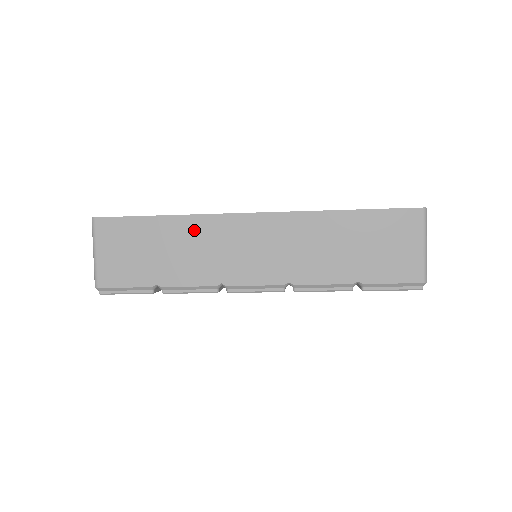
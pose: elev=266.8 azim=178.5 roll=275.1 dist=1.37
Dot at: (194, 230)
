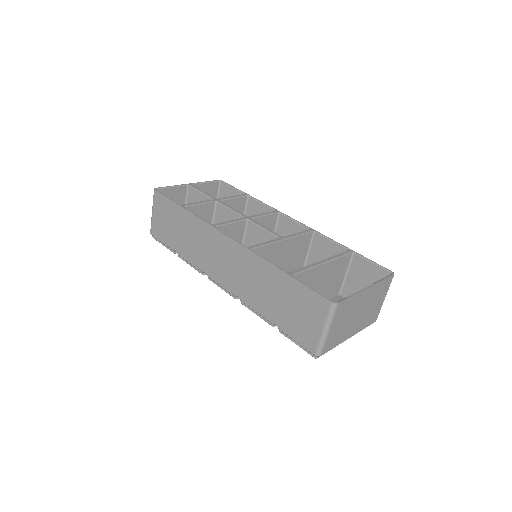
Dot at: (197, 228)
